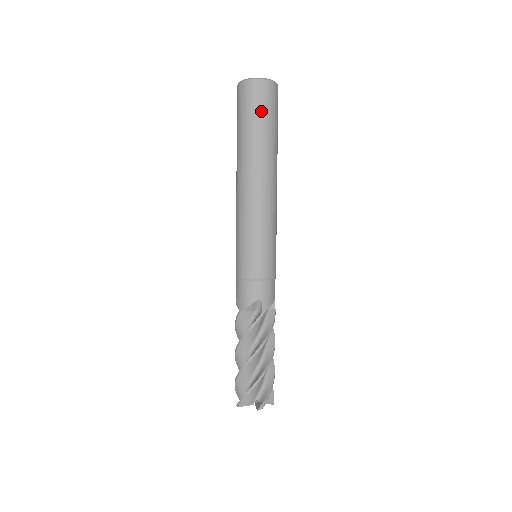
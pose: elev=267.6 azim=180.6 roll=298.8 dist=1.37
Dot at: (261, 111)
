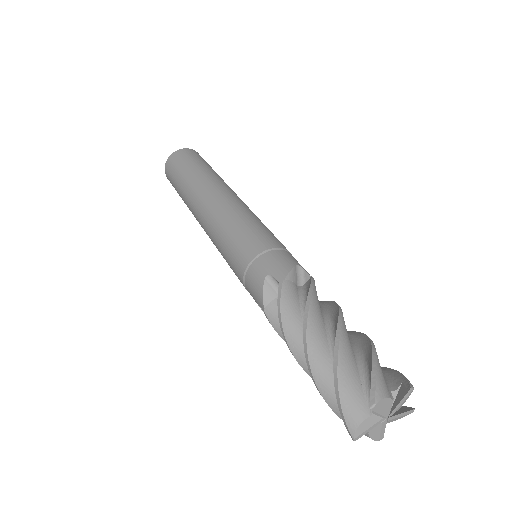
Dot at: (180, 167)
